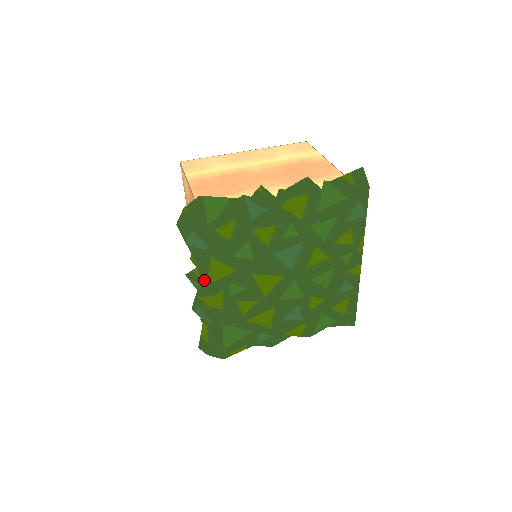
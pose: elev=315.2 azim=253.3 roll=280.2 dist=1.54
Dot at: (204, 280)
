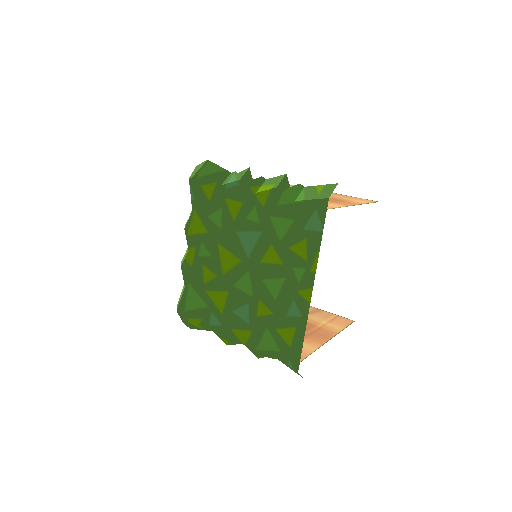
Dot at: (186, 229)
